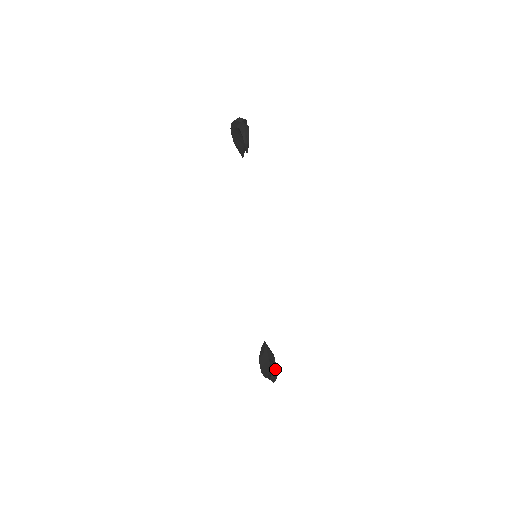
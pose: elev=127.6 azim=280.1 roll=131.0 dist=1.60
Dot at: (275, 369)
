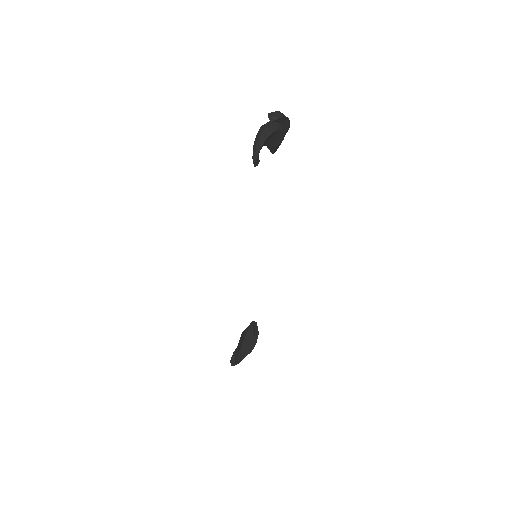
Dot at: (246, 352)
